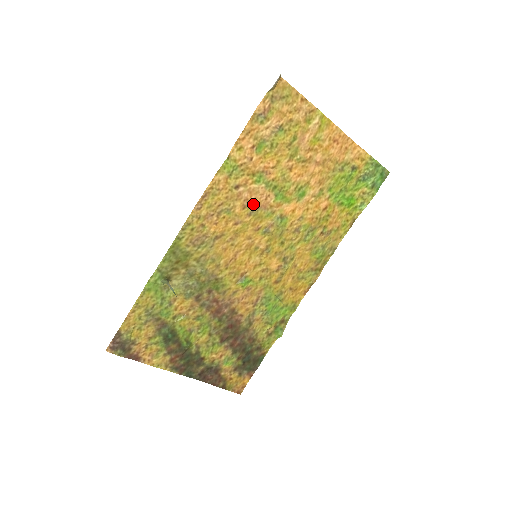
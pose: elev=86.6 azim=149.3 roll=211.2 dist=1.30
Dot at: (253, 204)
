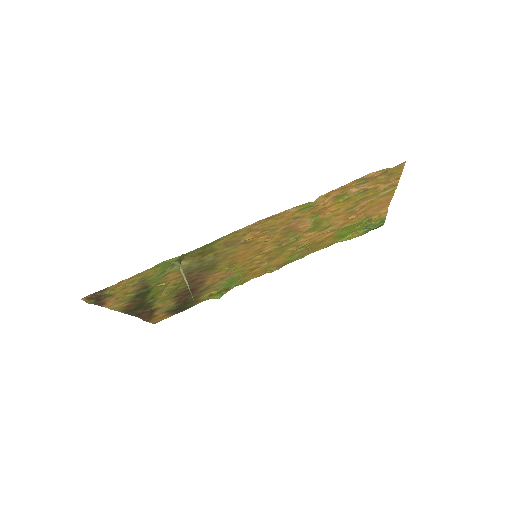
Dot at: (292, 228)
